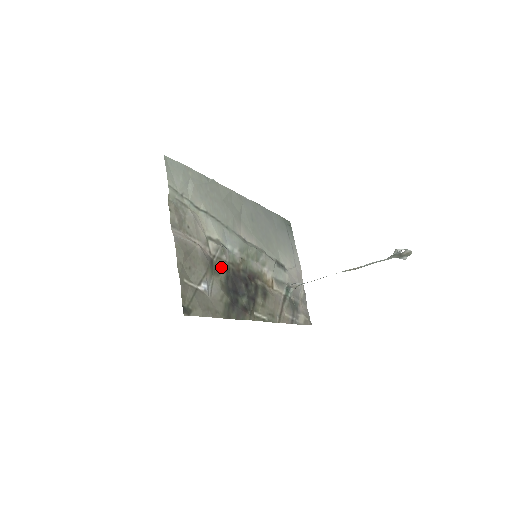
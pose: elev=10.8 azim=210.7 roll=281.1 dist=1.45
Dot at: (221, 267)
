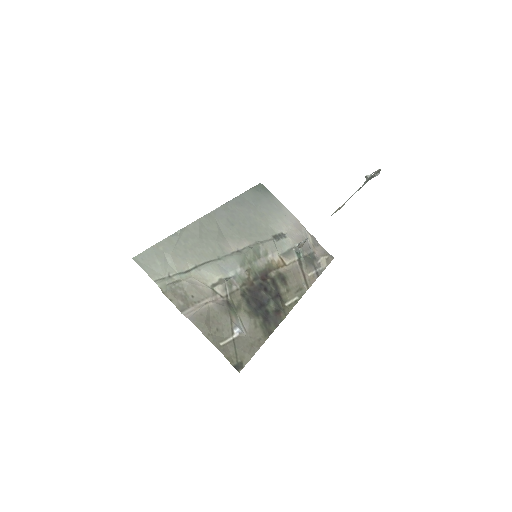
Dot at: (238, 299)
